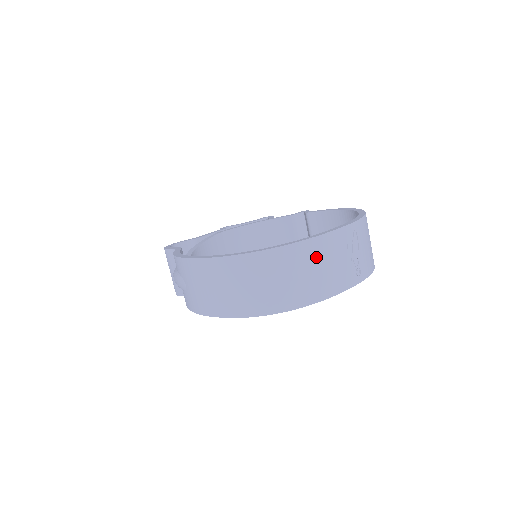
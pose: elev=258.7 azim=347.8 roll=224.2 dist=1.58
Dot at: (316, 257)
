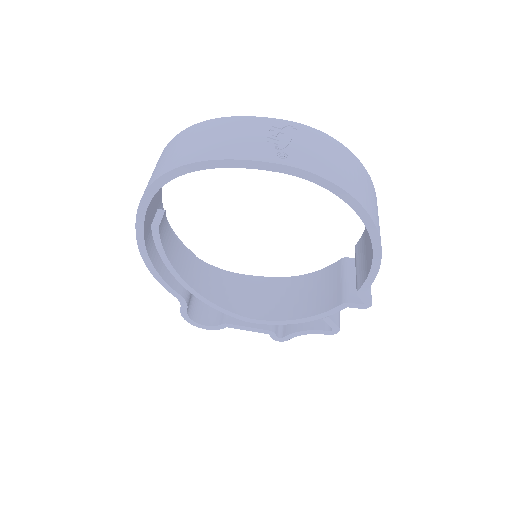
Dot at: (221, 129)
